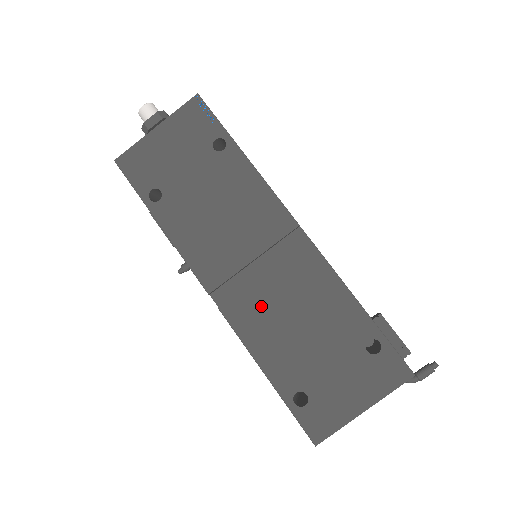
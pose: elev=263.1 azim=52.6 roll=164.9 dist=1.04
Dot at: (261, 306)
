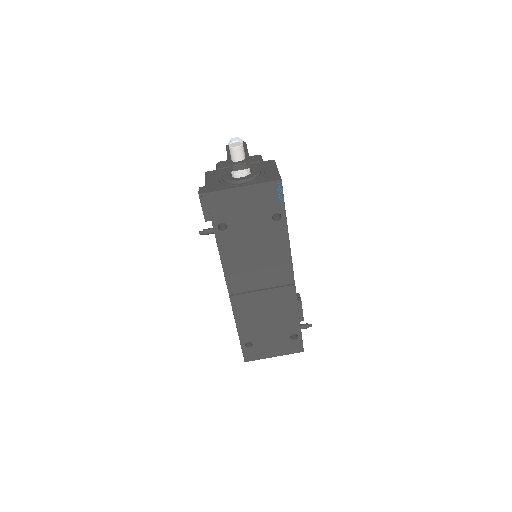
Dot at: (252, 304)
